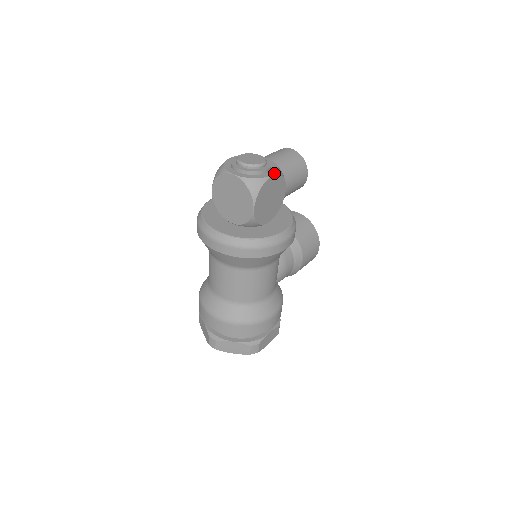
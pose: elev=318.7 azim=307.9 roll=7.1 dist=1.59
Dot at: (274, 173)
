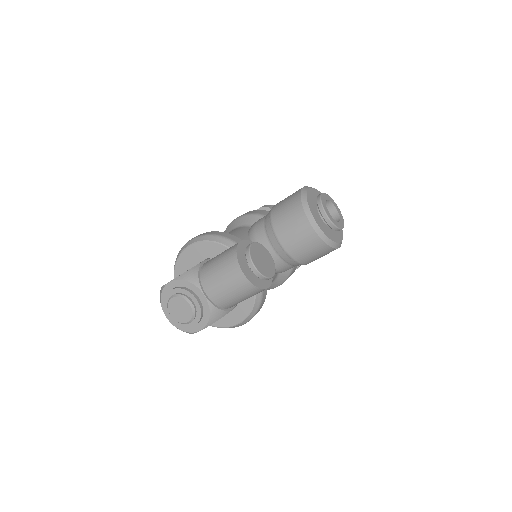
Dot at: (202, 329)
